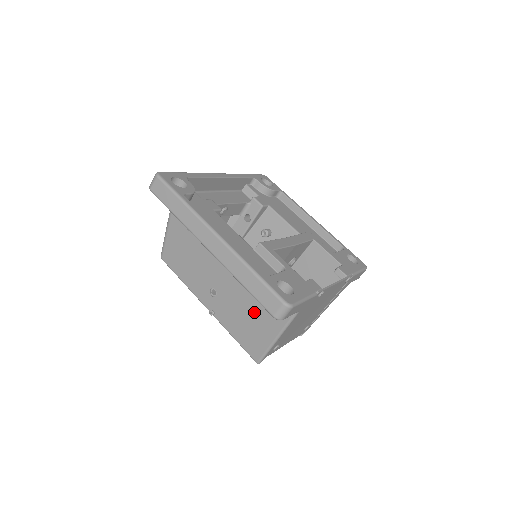
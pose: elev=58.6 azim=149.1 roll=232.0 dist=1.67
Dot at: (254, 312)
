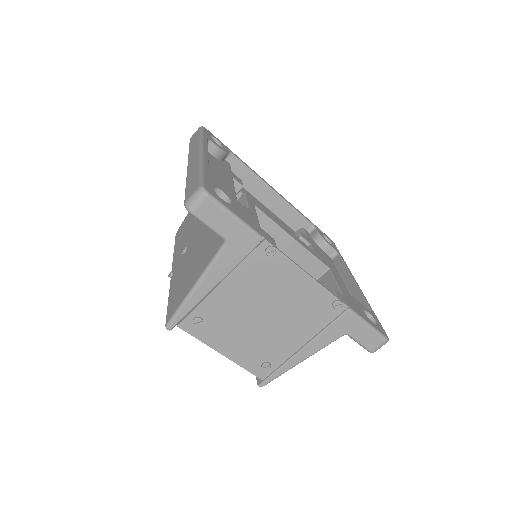
Dot at: (197, 259)
